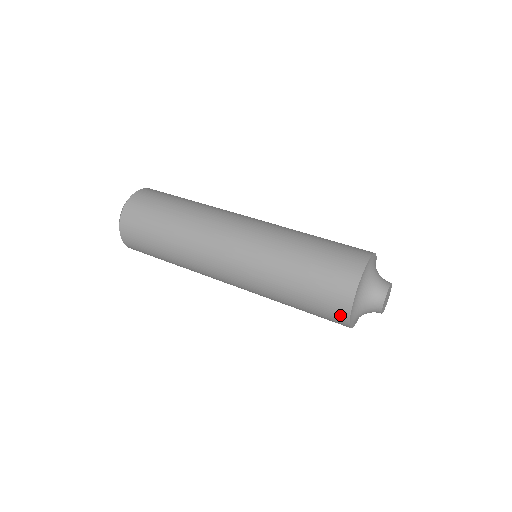
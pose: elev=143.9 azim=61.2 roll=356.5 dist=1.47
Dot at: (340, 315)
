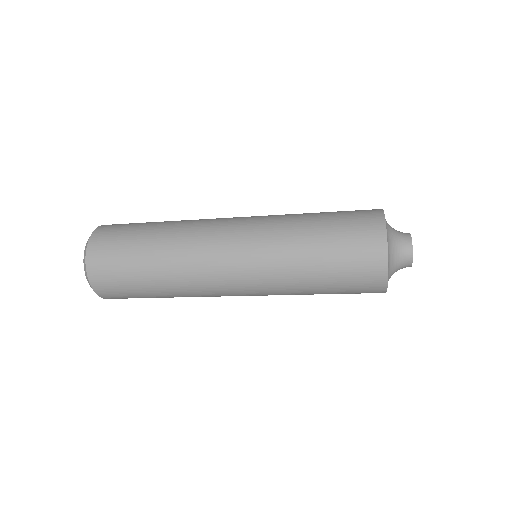
Dot at: (376, 274)
